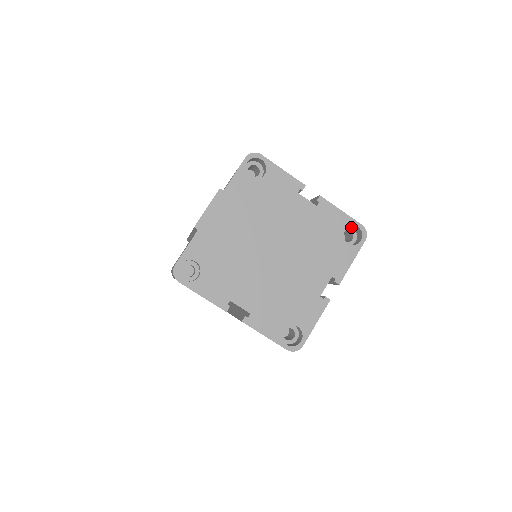
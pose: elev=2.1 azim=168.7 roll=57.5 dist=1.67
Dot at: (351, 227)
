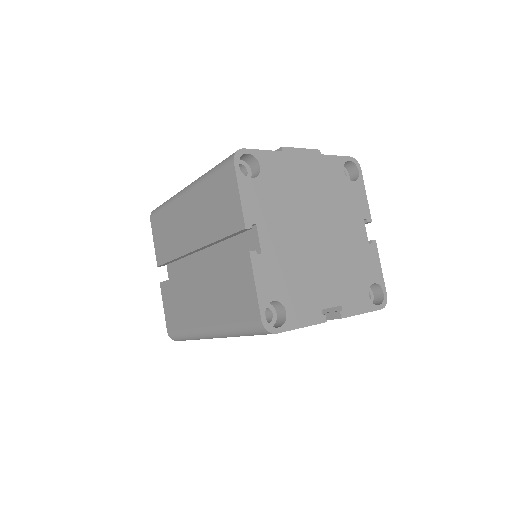
Dot at: (373, 292)
